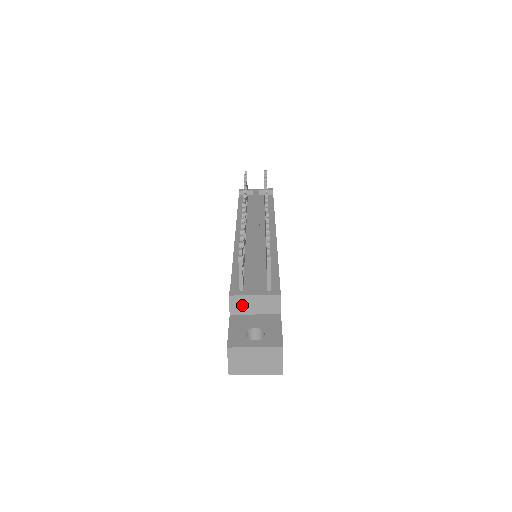
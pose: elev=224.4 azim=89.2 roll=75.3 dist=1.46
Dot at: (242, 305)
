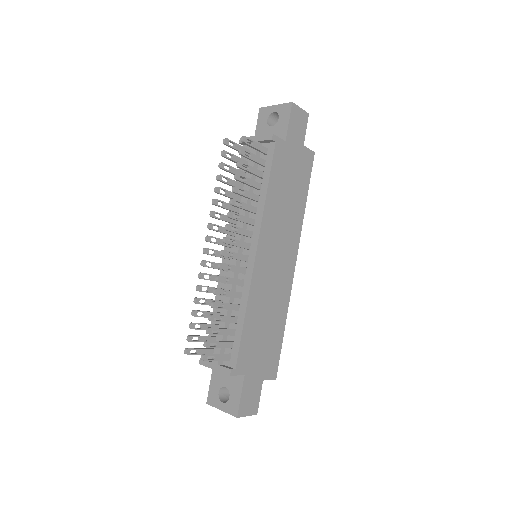
Dot at: occluded
